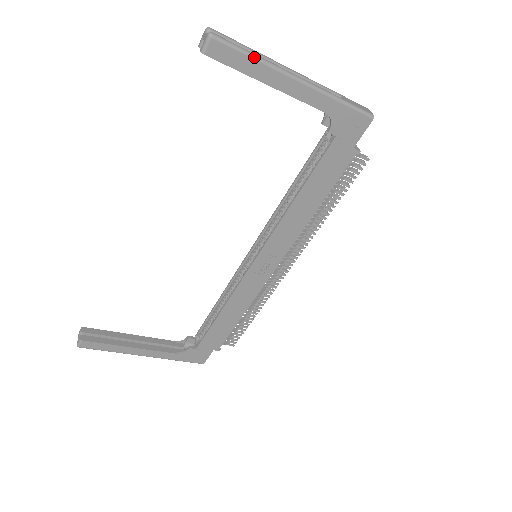
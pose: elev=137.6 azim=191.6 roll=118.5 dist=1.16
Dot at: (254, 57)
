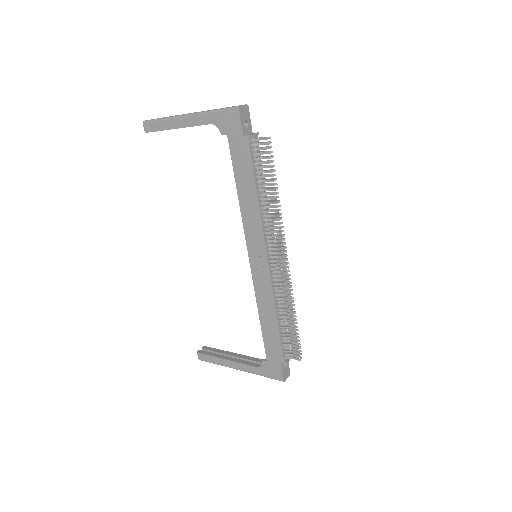
Dot at: (162, 119)
